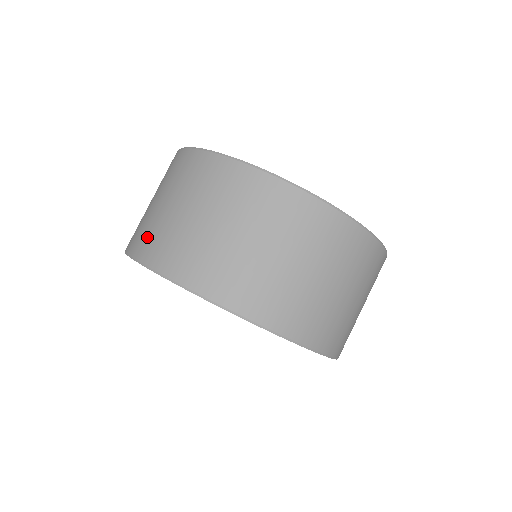
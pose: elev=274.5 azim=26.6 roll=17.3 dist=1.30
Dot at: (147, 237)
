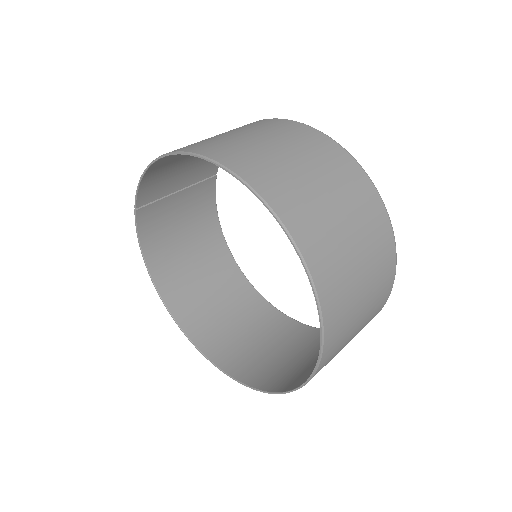
Dot at: occluded
